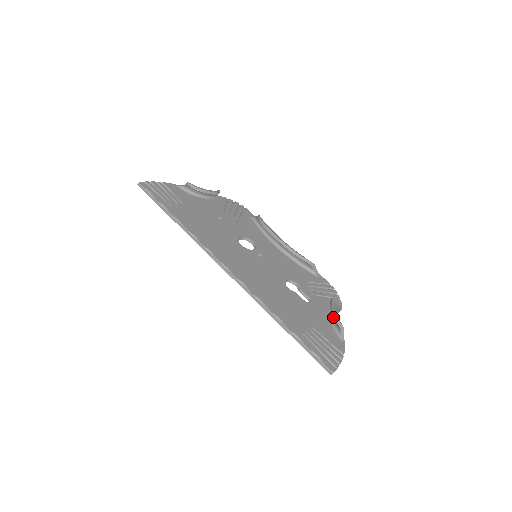
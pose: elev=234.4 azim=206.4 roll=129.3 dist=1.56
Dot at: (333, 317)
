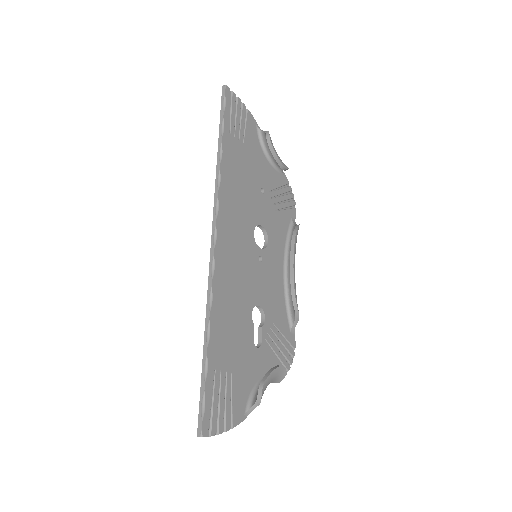
Dot at: (261, 384)
